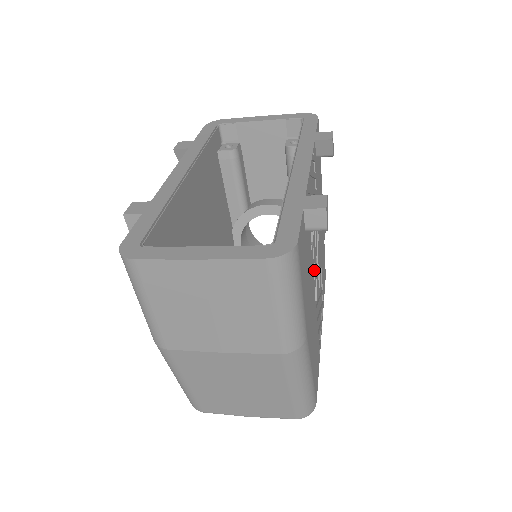
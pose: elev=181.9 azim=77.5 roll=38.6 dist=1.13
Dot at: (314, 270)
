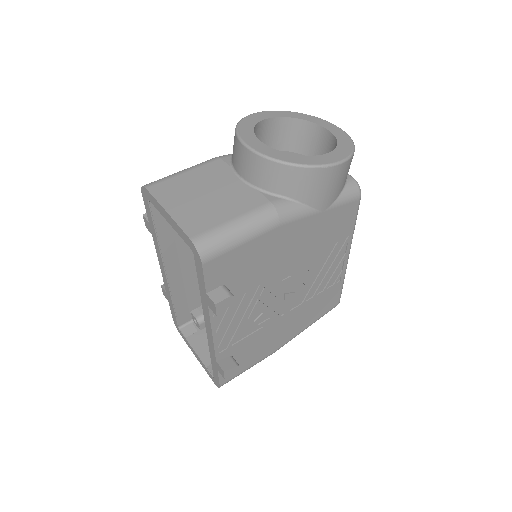
Dot at: (279, 310)
